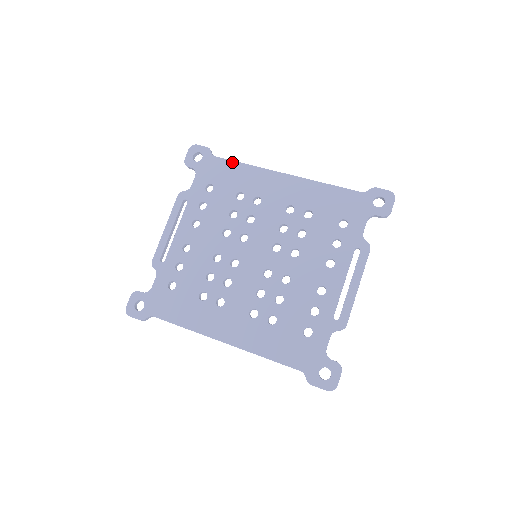
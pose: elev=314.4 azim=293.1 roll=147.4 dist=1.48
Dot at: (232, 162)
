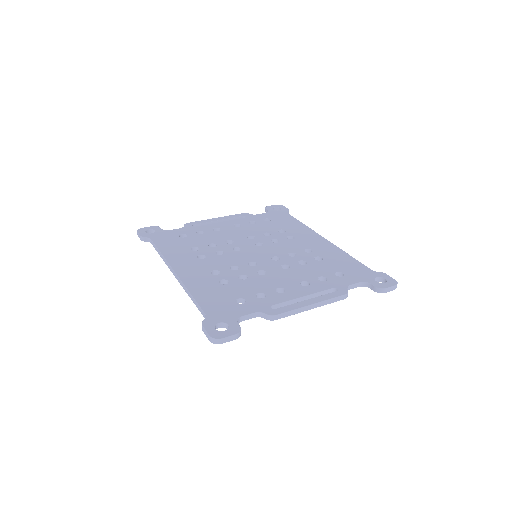
Dot at: (296, 219)
